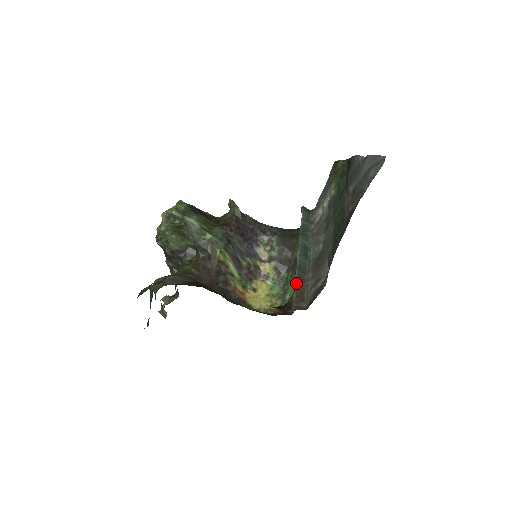
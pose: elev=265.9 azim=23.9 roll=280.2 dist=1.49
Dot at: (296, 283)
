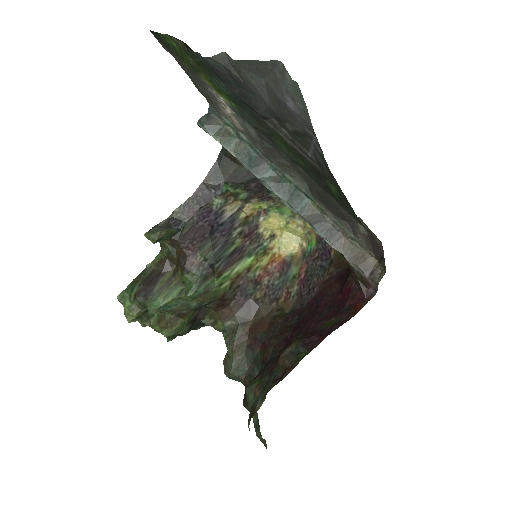
Dot at: (335, 248)
